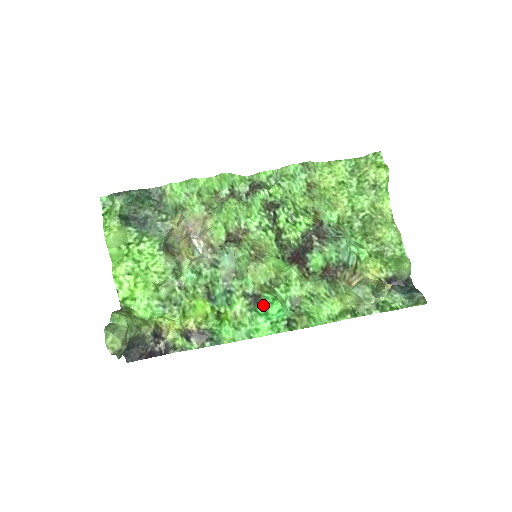
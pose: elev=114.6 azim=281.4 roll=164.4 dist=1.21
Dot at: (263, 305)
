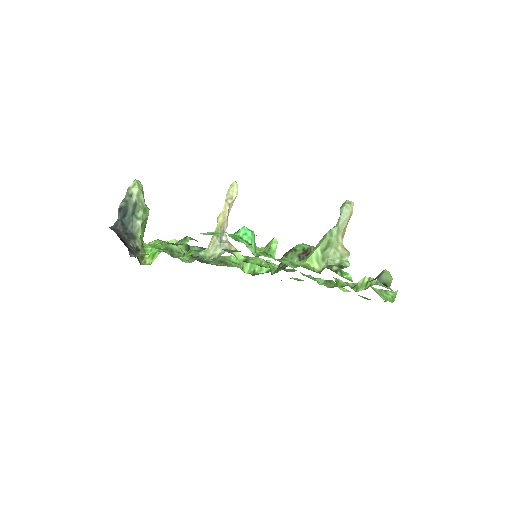
Dot at: occluded
